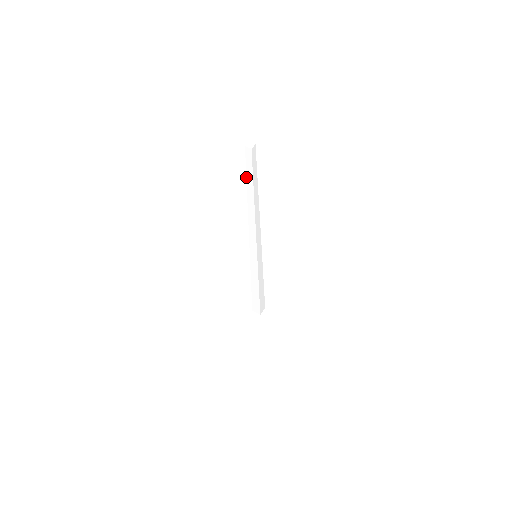
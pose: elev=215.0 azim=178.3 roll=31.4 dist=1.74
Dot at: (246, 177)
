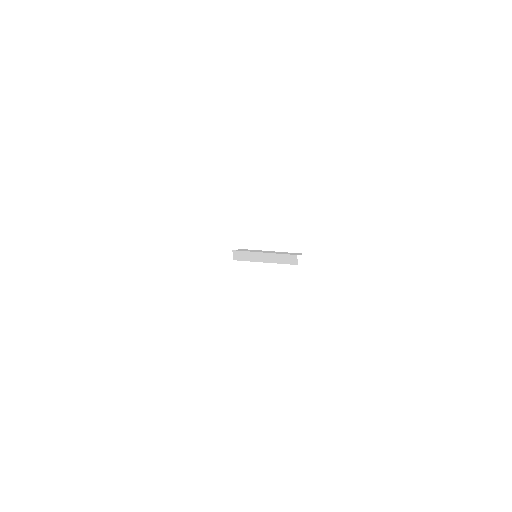
Dot at: occluded
